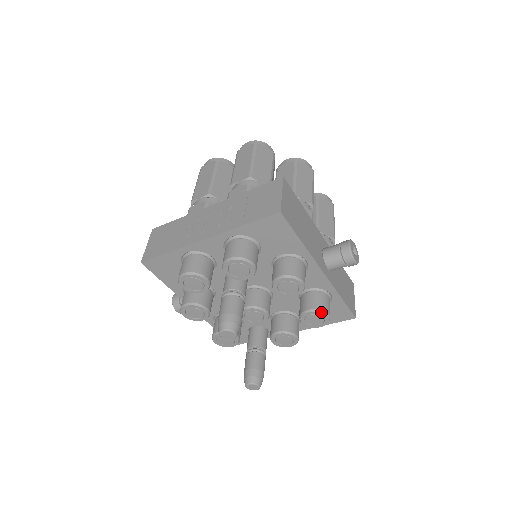
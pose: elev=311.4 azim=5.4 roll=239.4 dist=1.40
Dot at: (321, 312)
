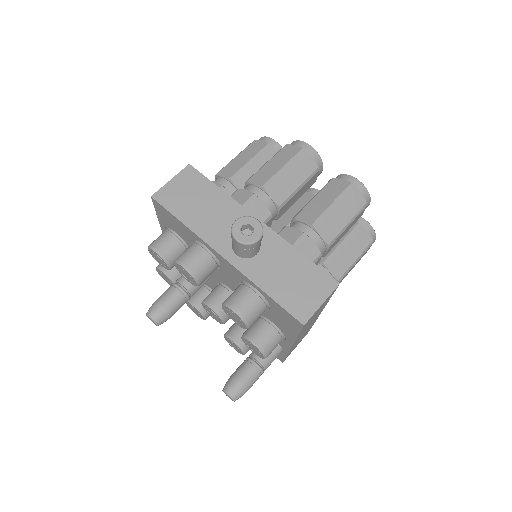
Dot at: (226, 306)
